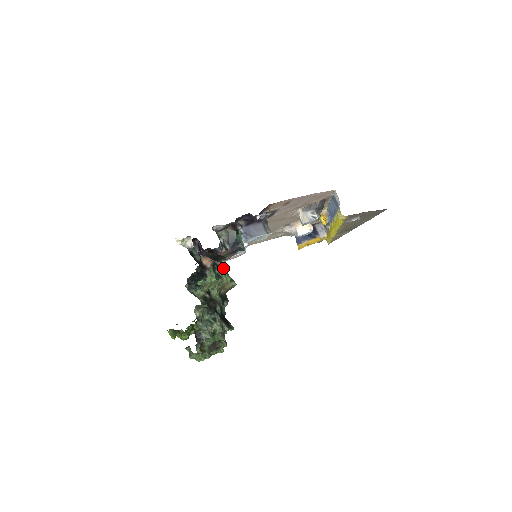
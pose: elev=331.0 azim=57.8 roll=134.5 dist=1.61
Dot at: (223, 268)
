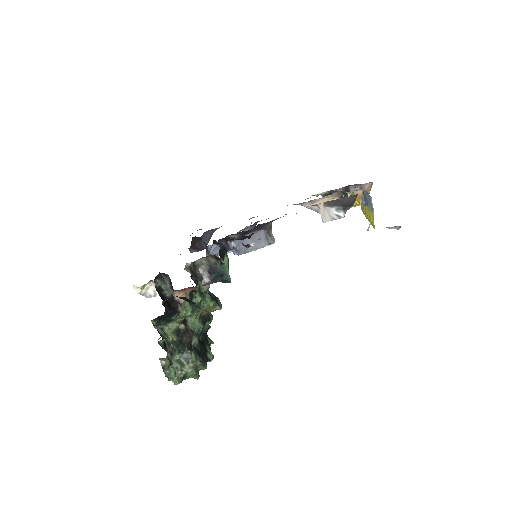
Dot at: (205, 292)
